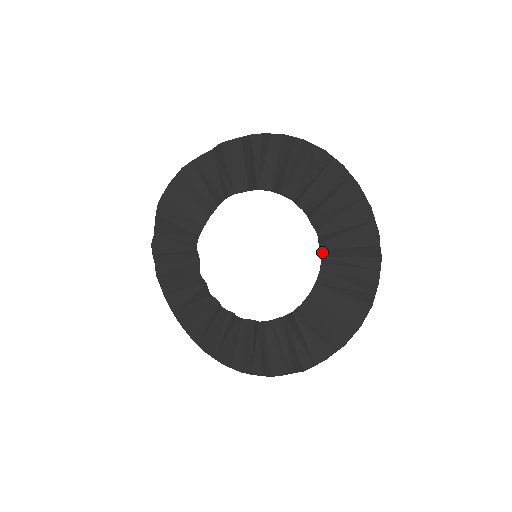
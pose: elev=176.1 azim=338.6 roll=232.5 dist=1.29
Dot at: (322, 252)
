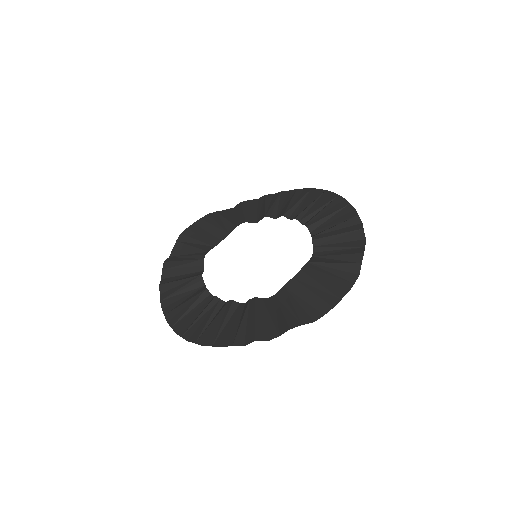
Dot at: (314, 241)
